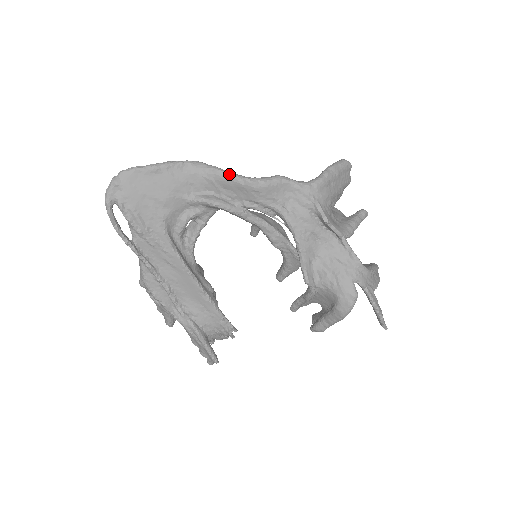
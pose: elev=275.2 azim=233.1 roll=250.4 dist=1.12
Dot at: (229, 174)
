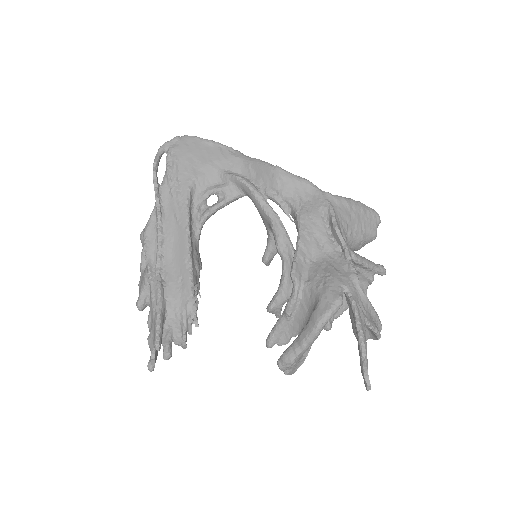
Dot at: (265, 162)
